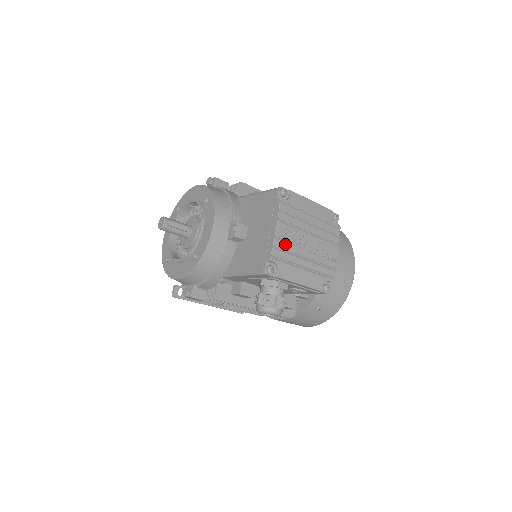
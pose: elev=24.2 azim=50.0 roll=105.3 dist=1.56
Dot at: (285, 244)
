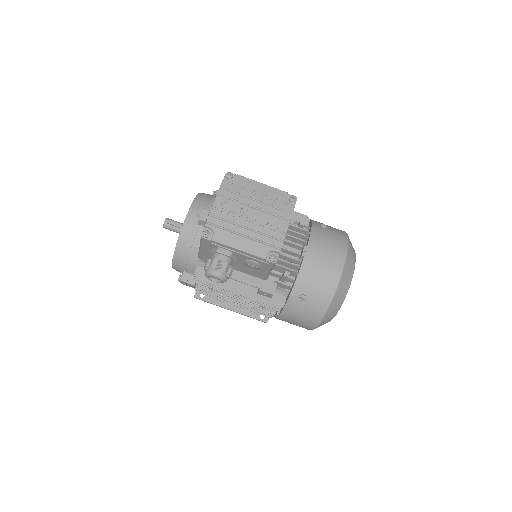
Dot at: (223, 214)
